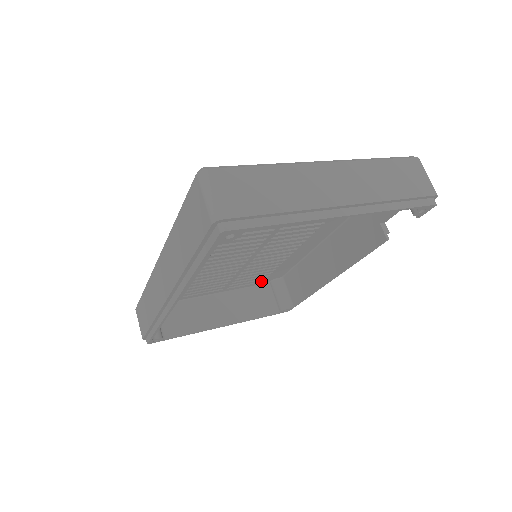
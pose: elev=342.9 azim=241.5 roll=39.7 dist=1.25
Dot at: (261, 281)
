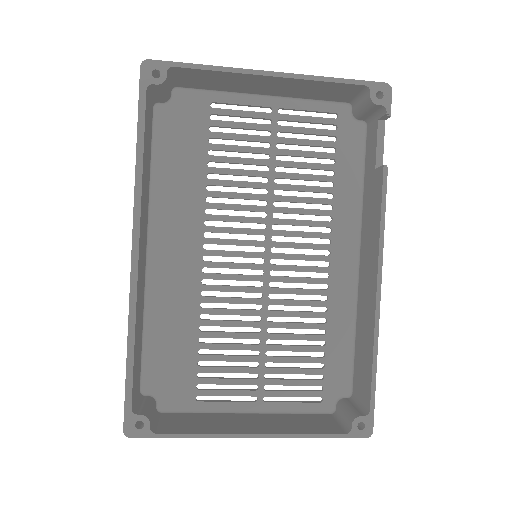
Dot at: (319, 402)
